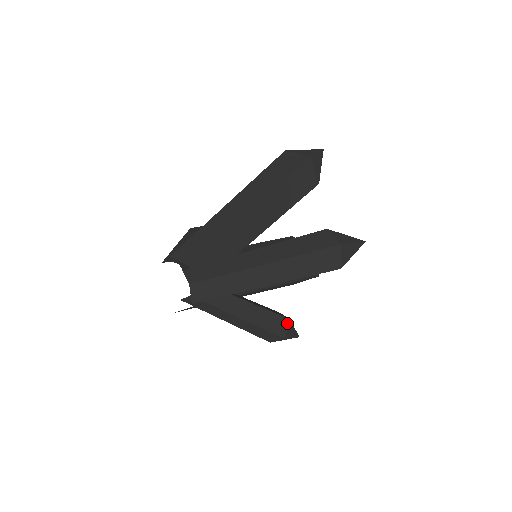
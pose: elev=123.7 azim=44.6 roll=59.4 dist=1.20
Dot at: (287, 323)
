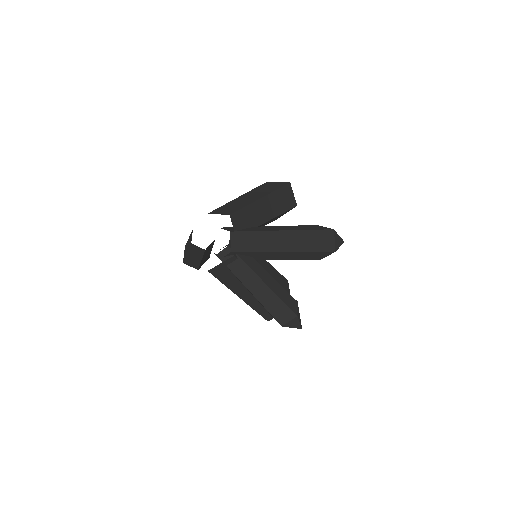
Dot at: (296, 304)
